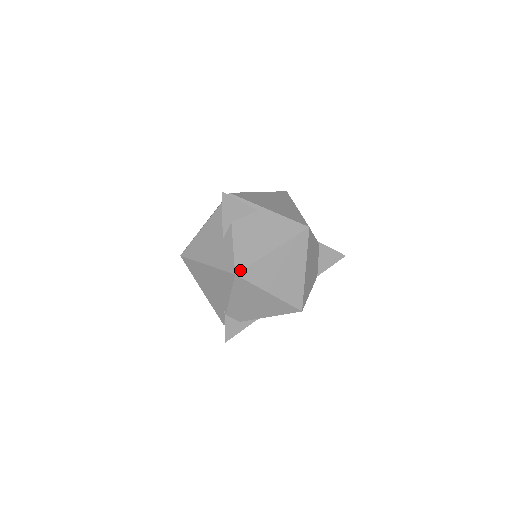
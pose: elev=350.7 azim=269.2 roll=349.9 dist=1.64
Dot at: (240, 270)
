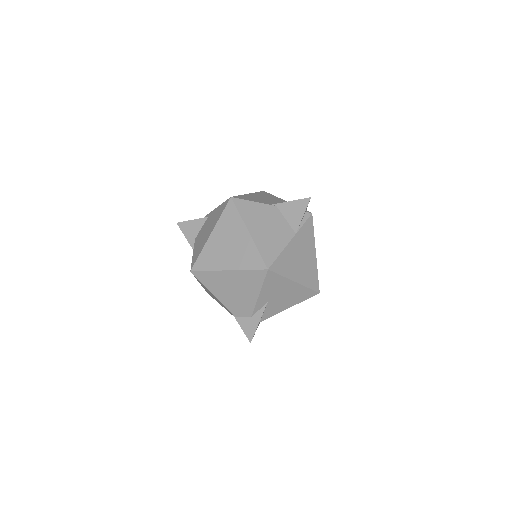
Dot at: (193, 266)
